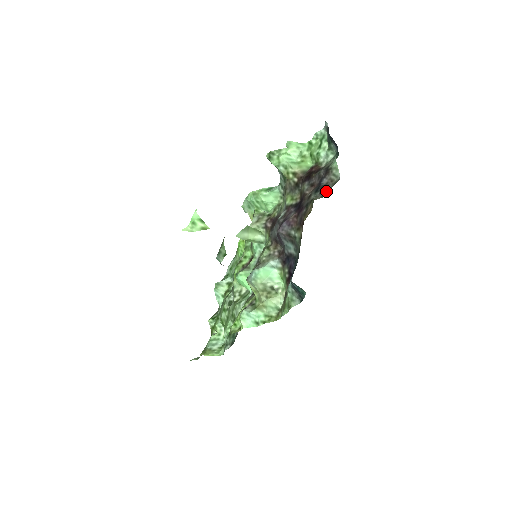
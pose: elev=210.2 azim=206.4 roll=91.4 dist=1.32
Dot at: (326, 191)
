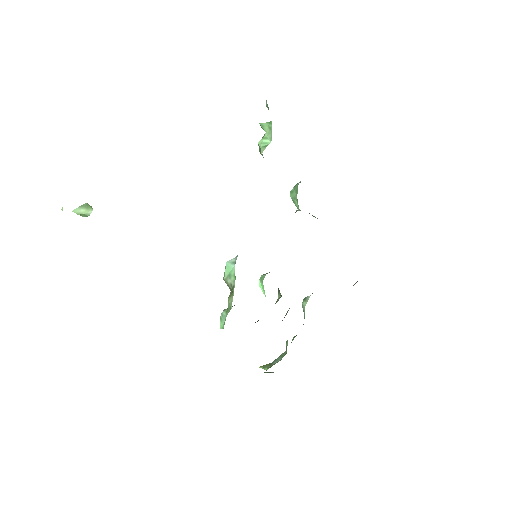
Dot at: occluded
